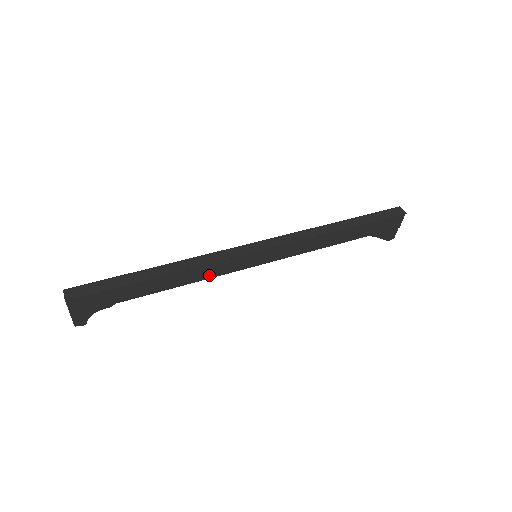
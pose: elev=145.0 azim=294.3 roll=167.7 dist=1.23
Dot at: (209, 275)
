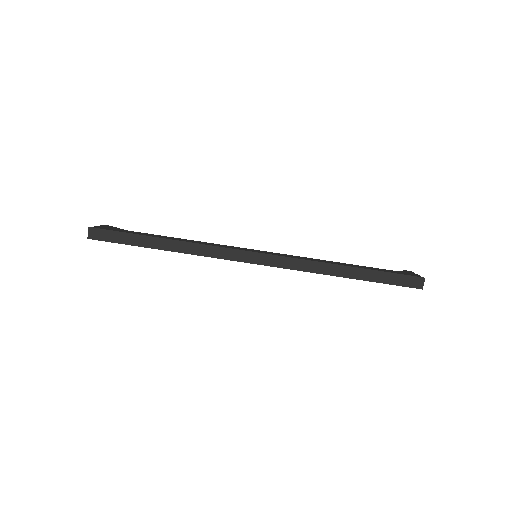
Dot at: occluded
